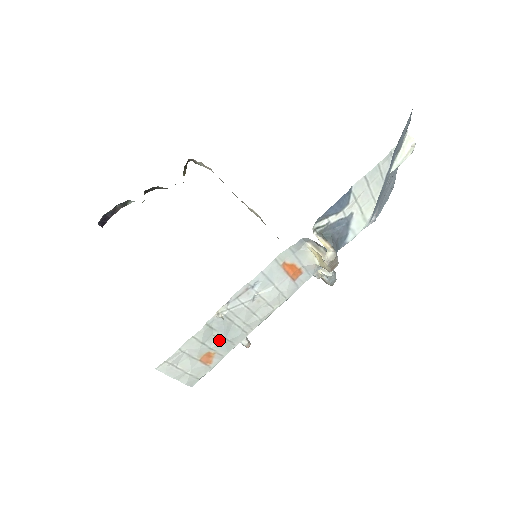
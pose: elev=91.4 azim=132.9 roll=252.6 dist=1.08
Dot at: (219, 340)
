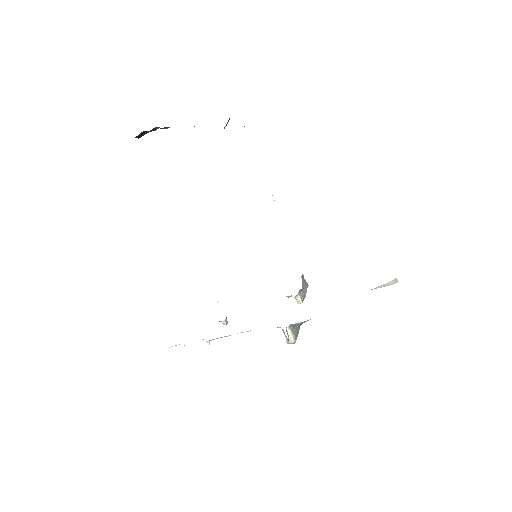
Dot at: occluded
